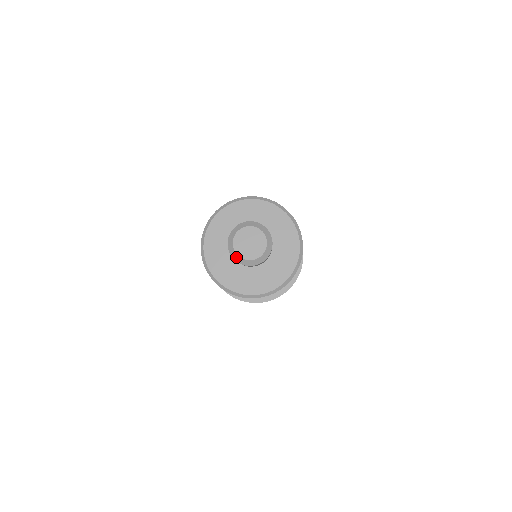
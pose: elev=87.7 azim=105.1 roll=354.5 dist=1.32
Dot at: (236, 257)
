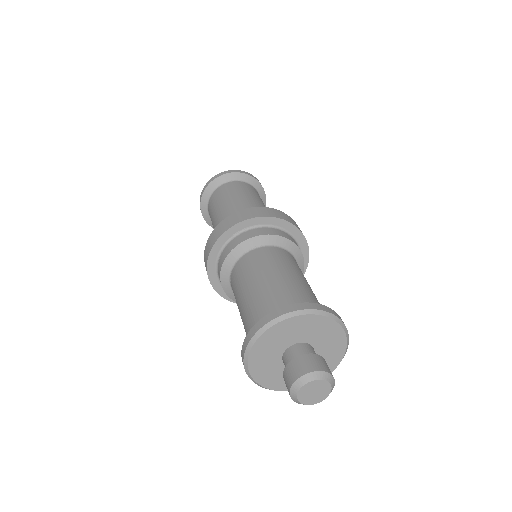
Dot at: (294, 392)
